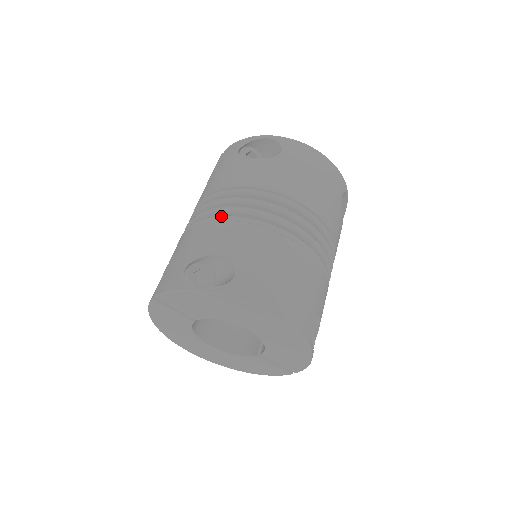
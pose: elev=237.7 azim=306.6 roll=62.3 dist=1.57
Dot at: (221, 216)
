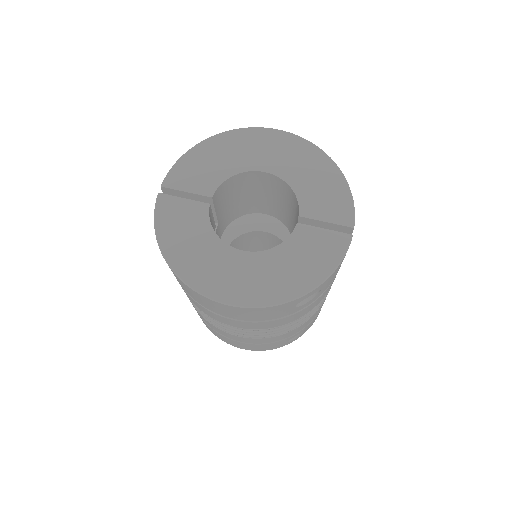
Dot at: occluded
